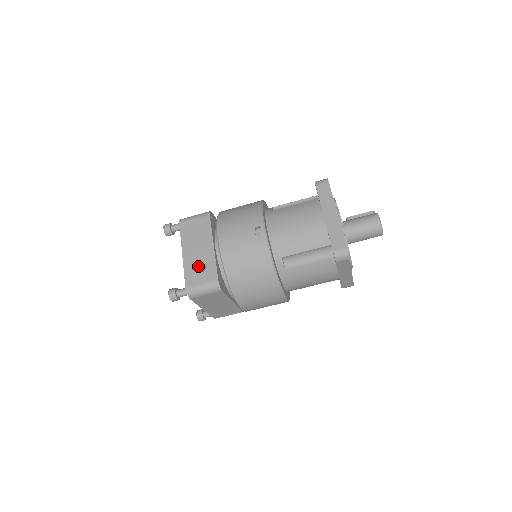
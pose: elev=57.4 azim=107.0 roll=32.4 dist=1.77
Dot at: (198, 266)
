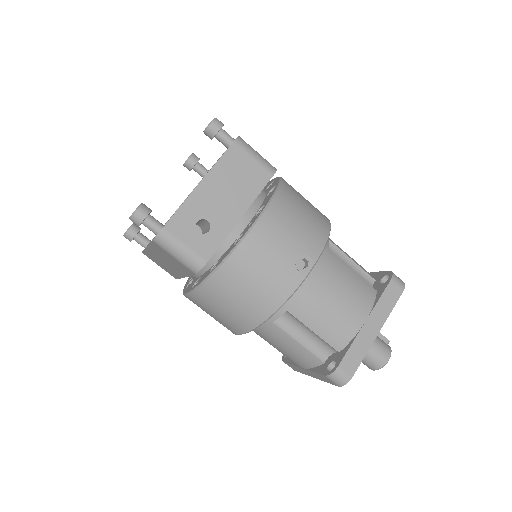
Dot at: (202, 219)
